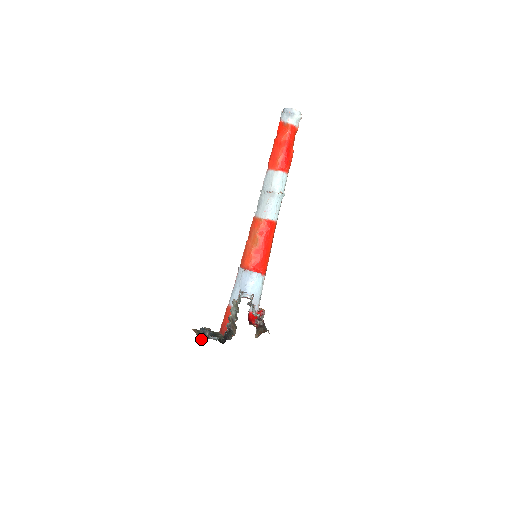
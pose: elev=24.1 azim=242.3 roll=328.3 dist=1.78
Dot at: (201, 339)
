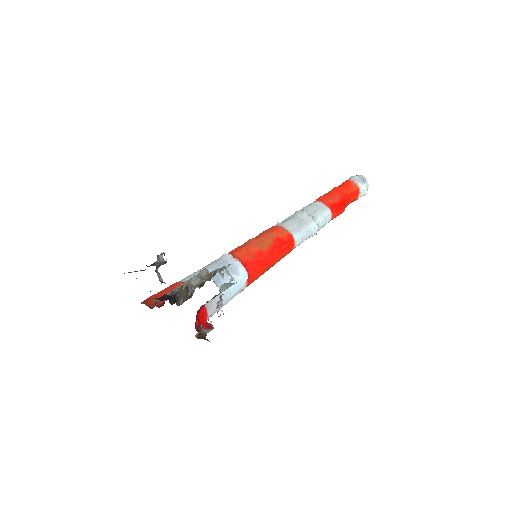
Dot at: occluded
